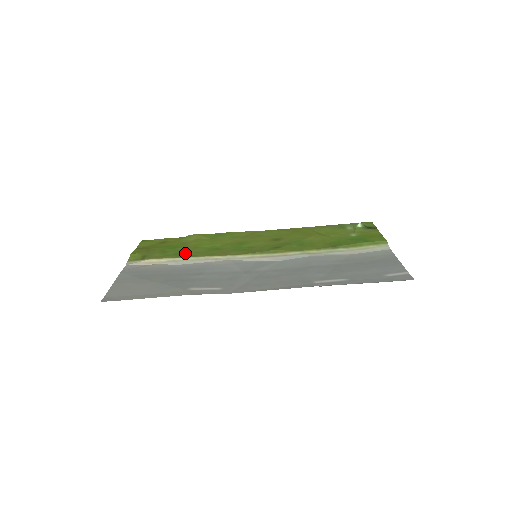
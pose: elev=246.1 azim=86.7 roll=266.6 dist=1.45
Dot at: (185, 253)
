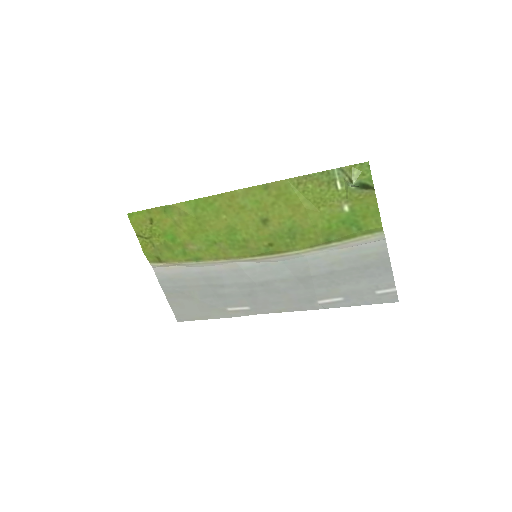
Dot at: (190, 252)
